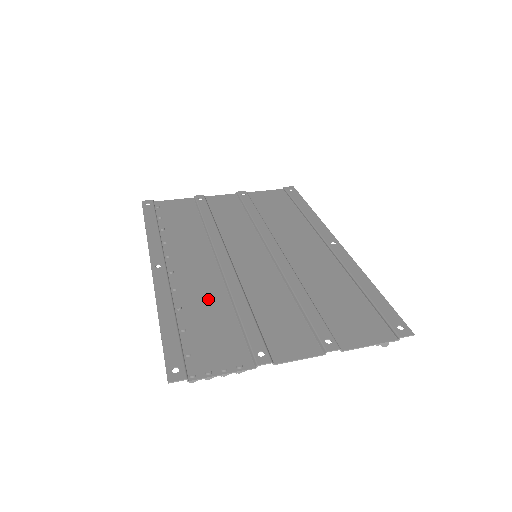
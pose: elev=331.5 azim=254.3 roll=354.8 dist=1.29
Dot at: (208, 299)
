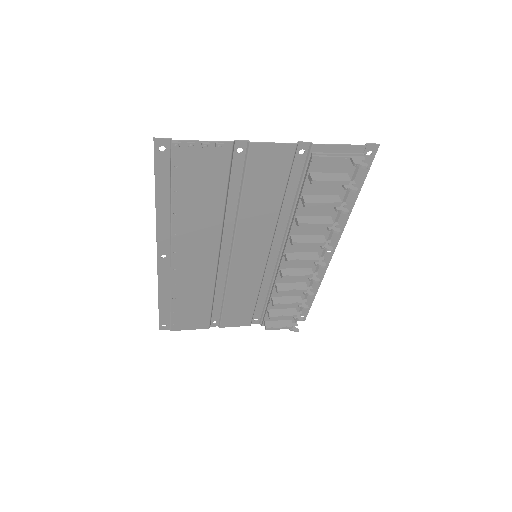
Dot at: (203, 217)
